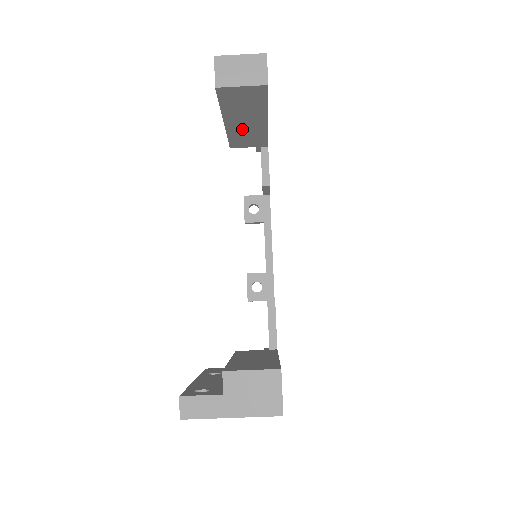
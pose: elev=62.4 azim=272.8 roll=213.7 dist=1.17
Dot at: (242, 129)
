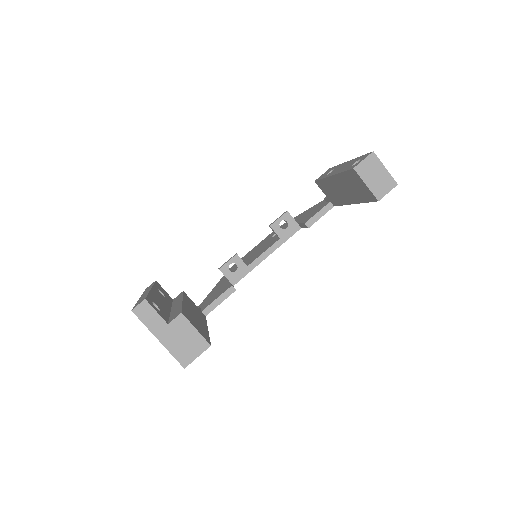
Dot at: (335, 188)
